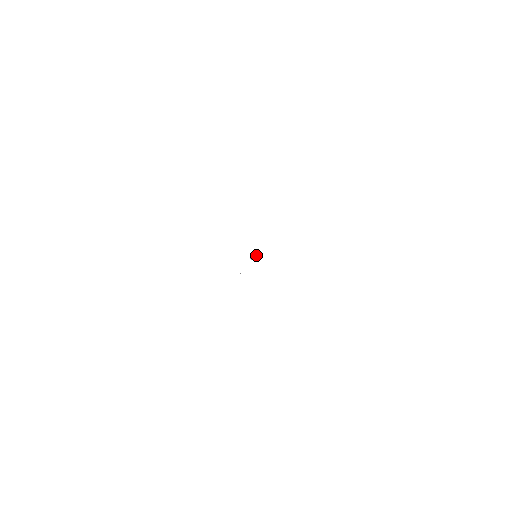
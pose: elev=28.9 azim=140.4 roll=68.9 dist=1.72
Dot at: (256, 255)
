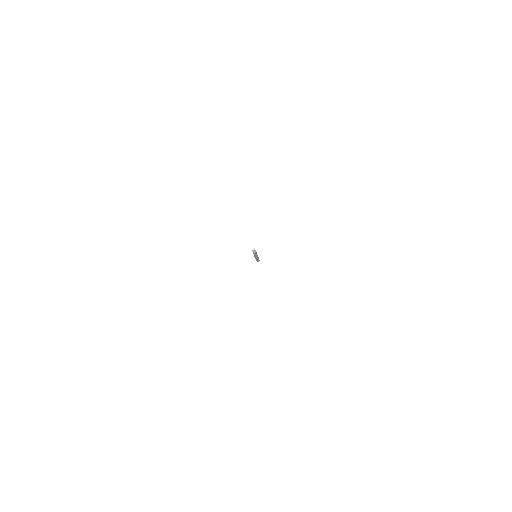
Dot at: occluded
